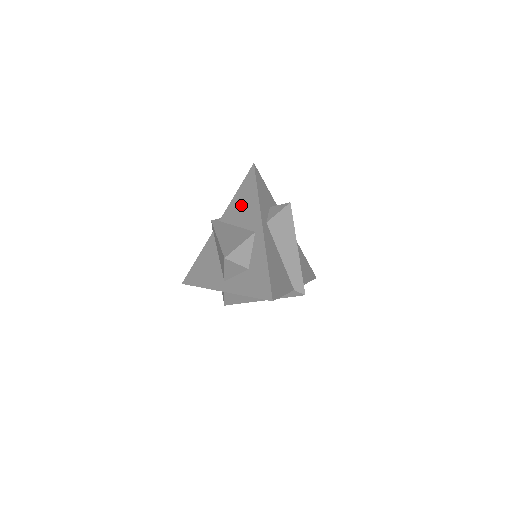
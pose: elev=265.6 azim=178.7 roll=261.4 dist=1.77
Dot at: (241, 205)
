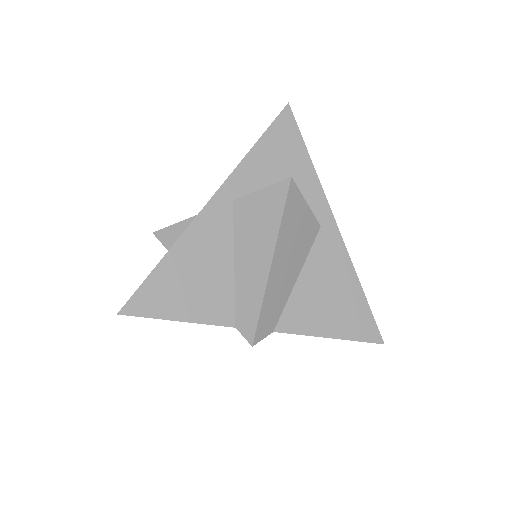
Dot at: occluded
